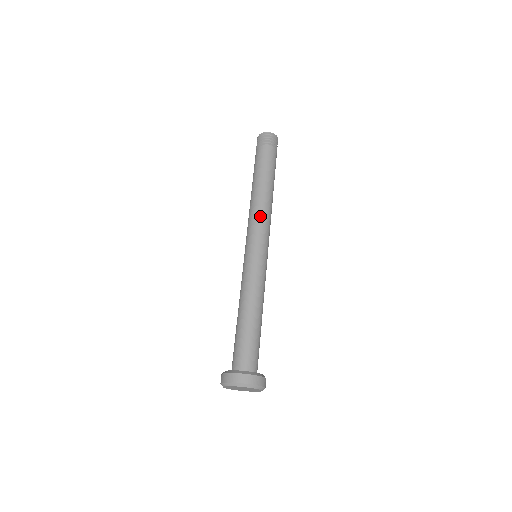
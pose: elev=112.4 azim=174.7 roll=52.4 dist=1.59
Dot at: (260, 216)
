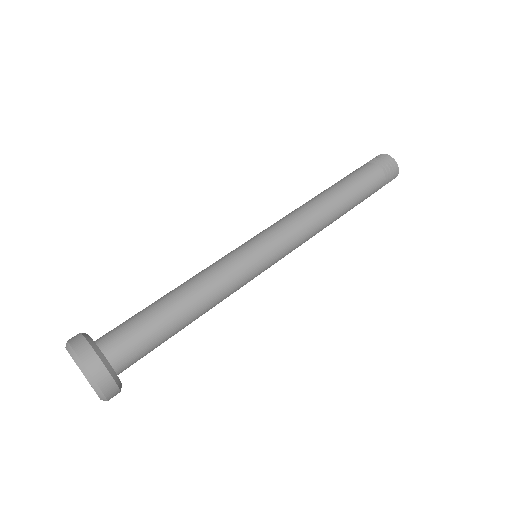
Dot at: (305, 225)
